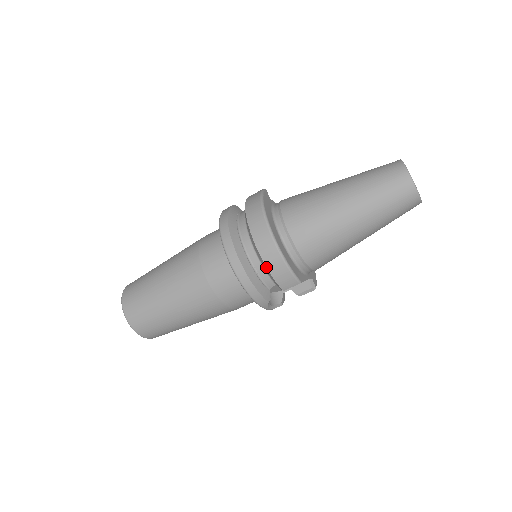
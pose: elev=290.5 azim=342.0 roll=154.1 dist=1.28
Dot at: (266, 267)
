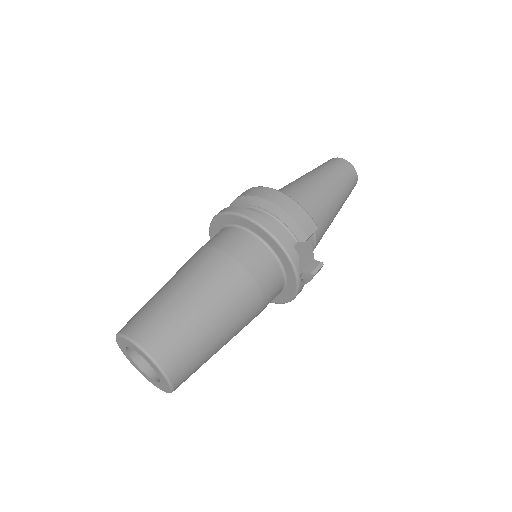
Dot at: (286, 213)
